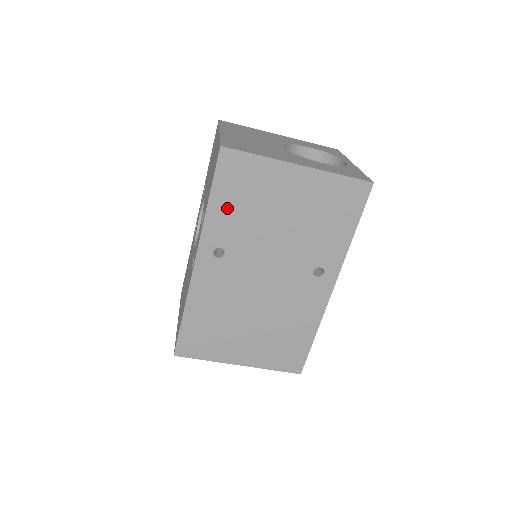
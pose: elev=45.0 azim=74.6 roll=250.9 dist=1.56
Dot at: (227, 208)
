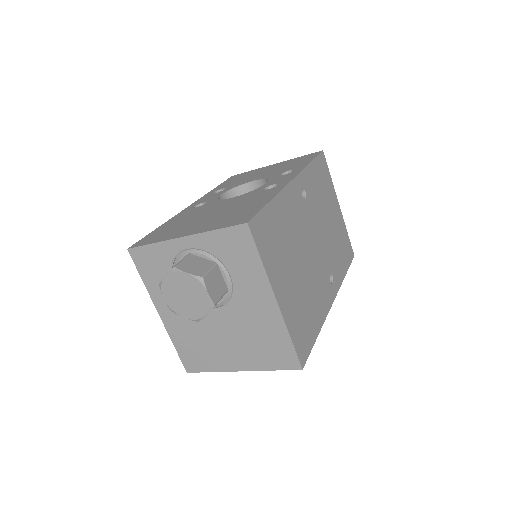
Dot at: (315, 178)
